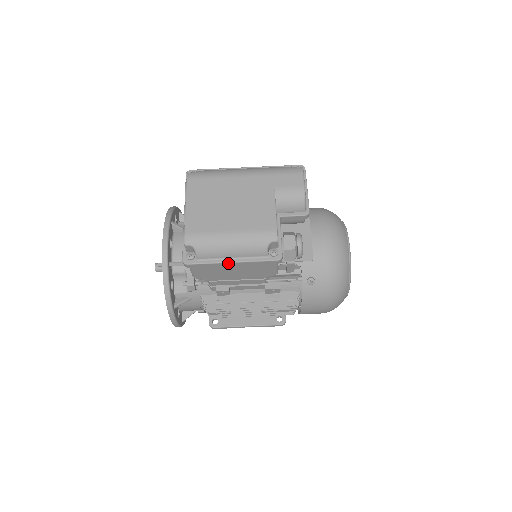
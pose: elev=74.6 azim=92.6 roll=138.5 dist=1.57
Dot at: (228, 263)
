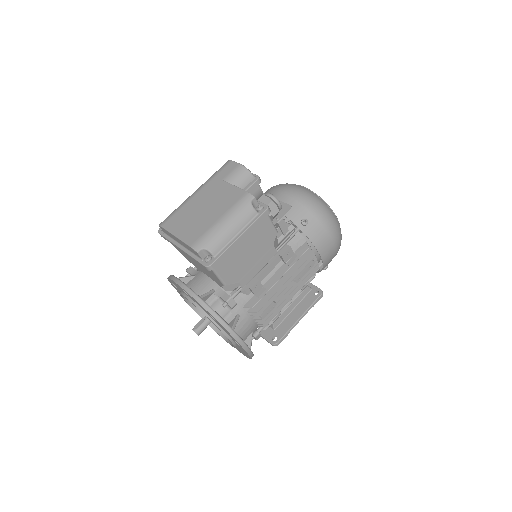
Dot at: (237, 240)
